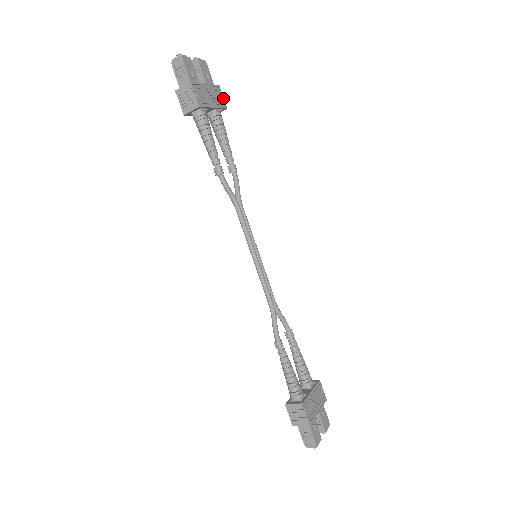
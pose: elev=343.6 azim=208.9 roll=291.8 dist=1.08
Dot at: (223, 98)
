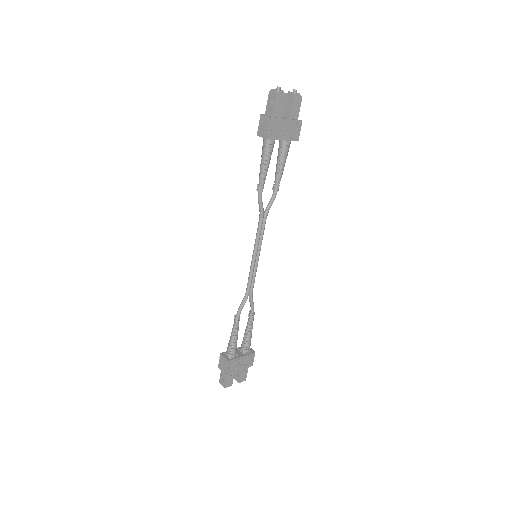
Dot at: (299, 132)
